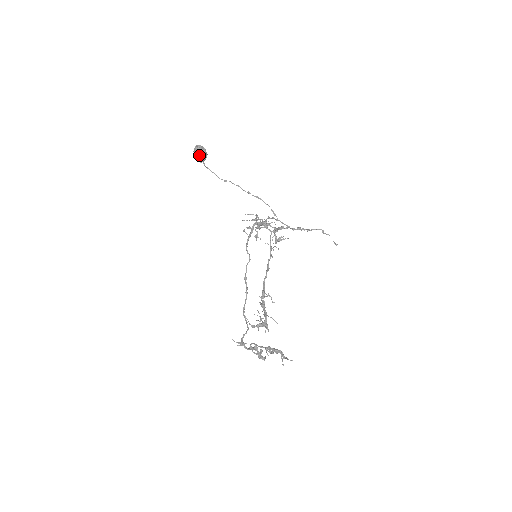
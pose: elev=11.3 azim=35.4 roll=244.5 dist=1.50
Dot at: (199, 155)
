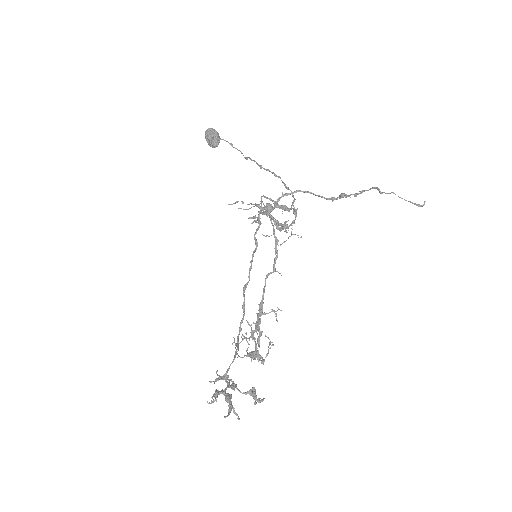
Dot at: (207, 141)
